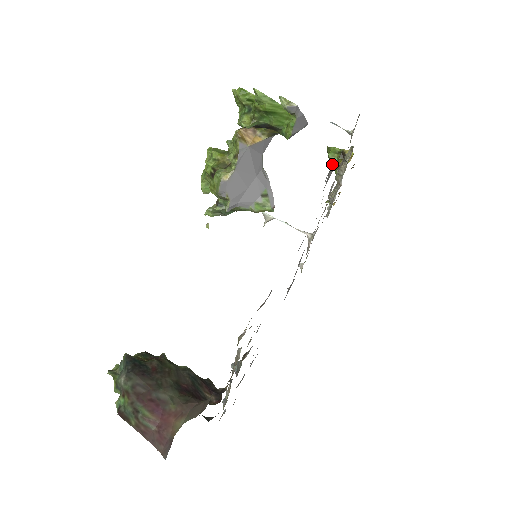
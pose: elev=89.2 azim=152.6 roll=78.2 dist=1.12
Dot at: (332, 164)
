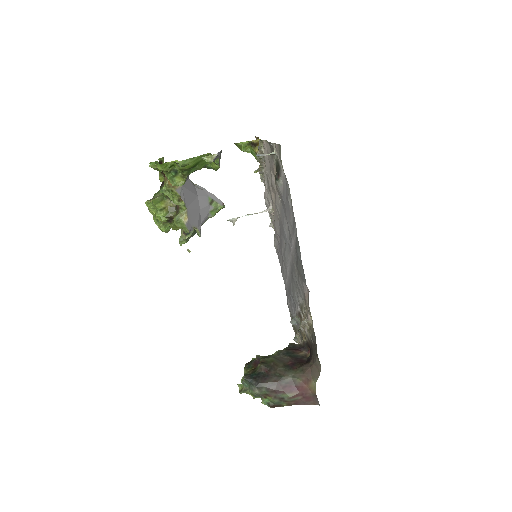
Dot at: (277, 181)
